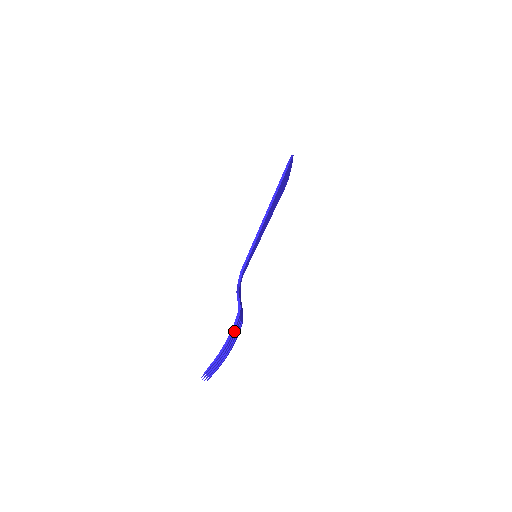
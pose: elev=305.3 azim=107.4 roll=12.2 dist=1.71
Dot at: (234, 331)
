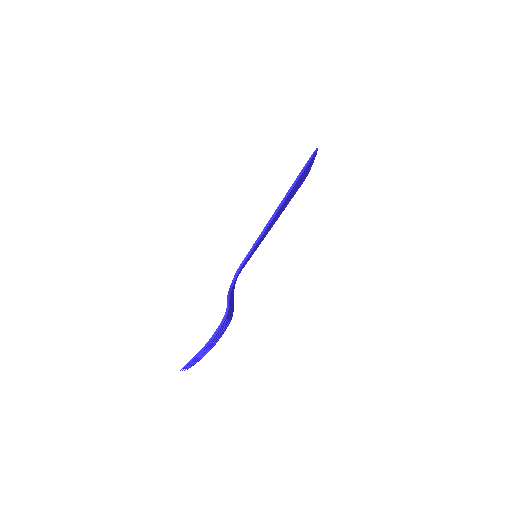
Dot at: (218, 332)
